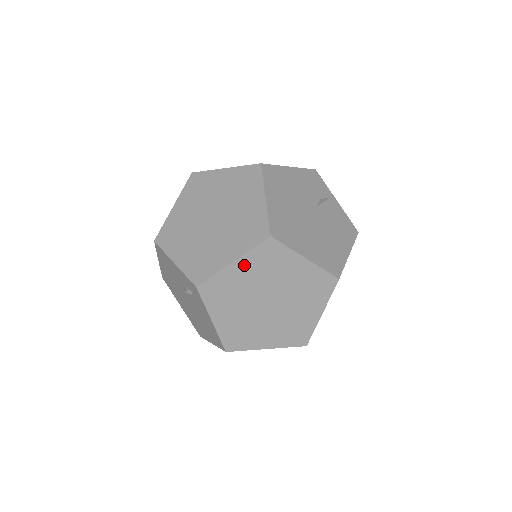
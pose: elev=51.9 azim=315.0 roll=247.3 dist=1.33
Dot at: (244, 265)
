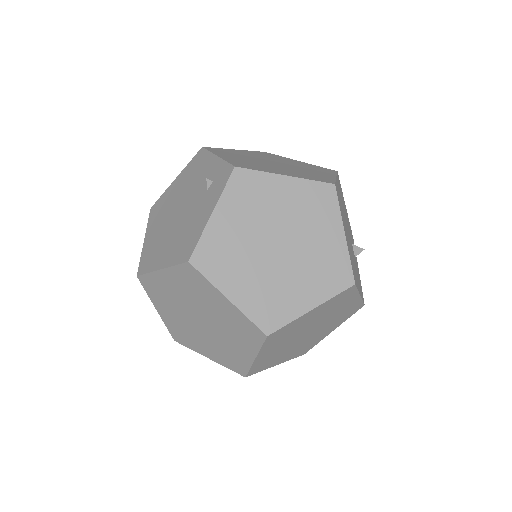
Dot at: (292, 187)
